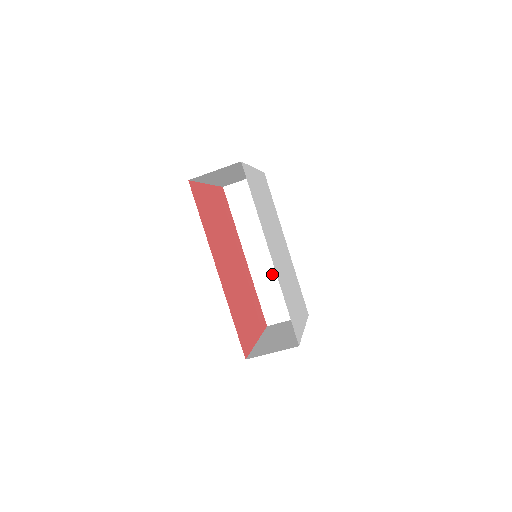
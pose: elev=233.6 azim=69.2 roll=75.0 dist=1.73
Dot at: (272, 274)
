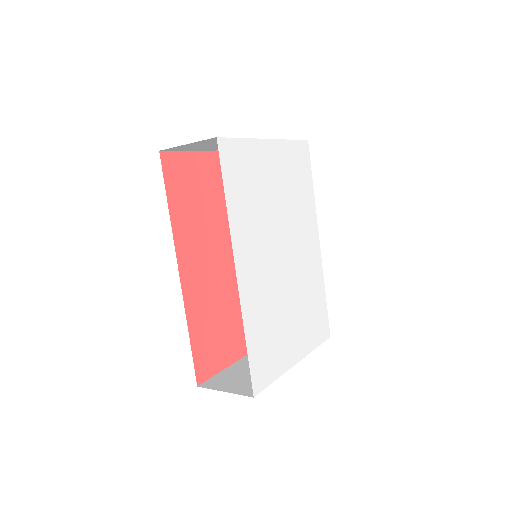
Dot at: occluded
